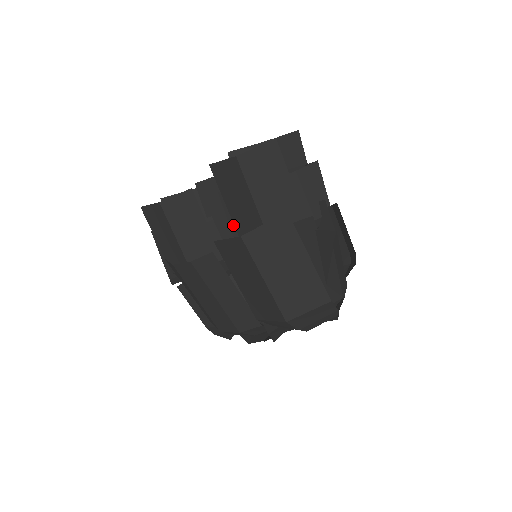
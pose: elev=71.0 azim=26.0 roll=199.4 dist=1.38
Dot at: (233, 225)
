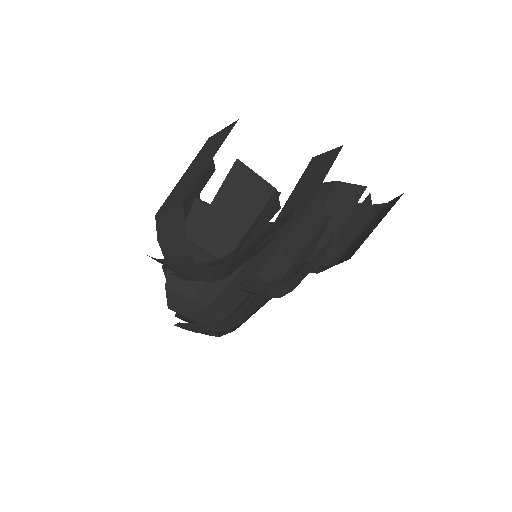
Dot at: occluded
